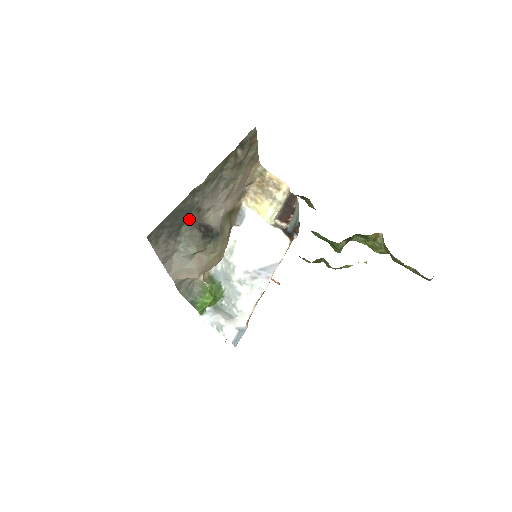
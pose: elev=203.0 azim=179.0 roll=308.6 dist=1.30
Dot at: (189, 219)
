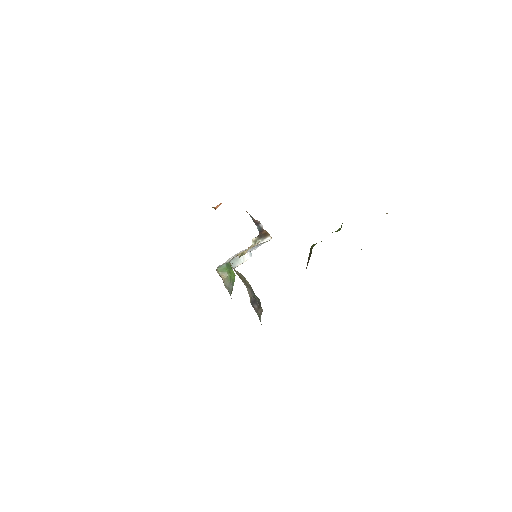
Dot at: occluded
